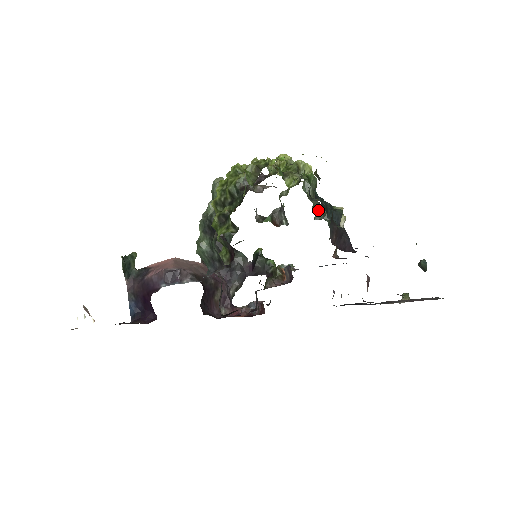
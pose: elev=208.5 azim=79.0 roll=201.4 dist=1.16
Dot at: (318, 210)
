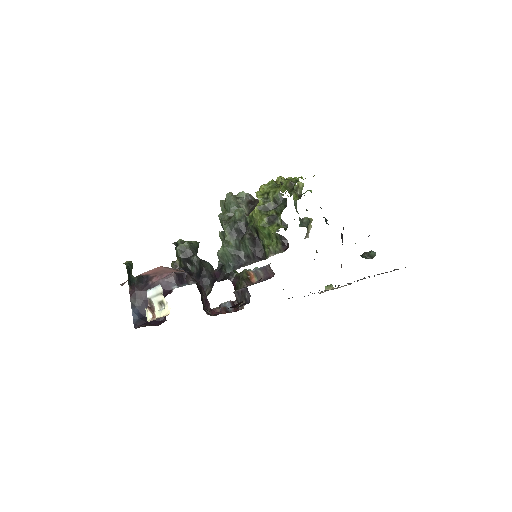
Dot at: (299, 220)
